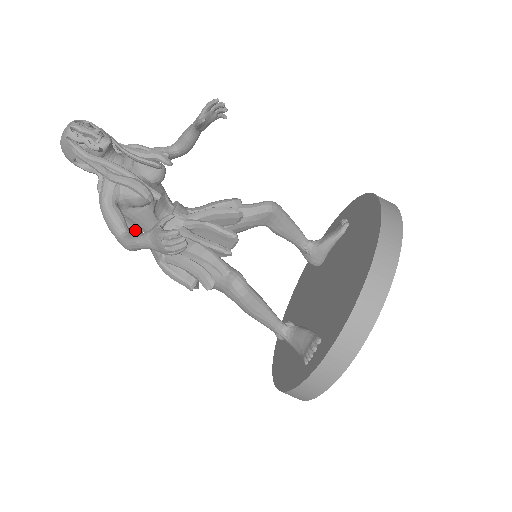
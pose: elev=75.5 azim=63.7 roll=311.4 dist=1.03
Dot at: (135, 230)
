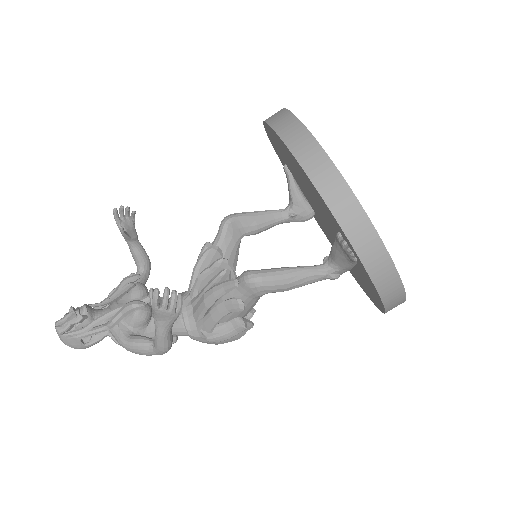
Dot at: occluded
